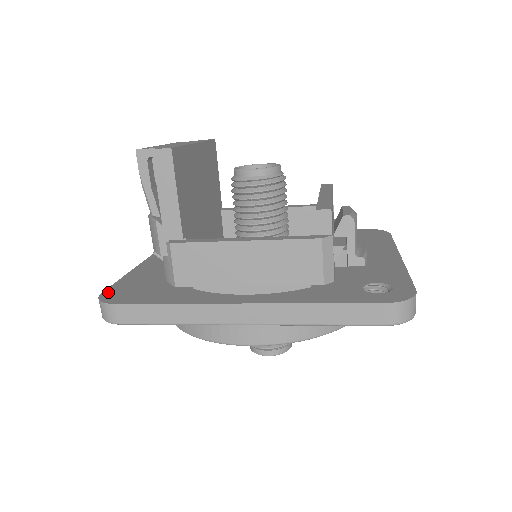
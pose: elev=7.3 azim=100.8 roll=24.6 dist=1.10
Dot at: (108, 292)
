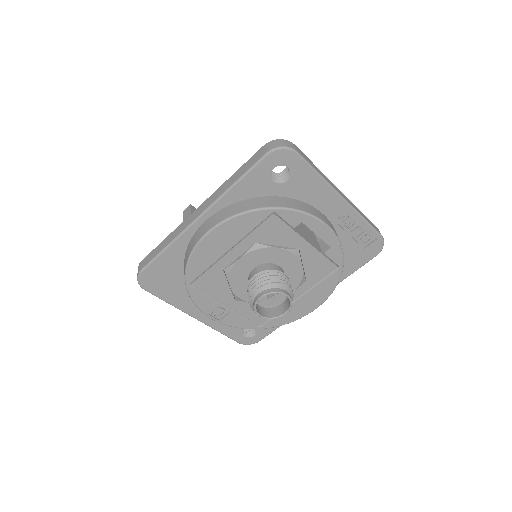
Dot at: occluded
